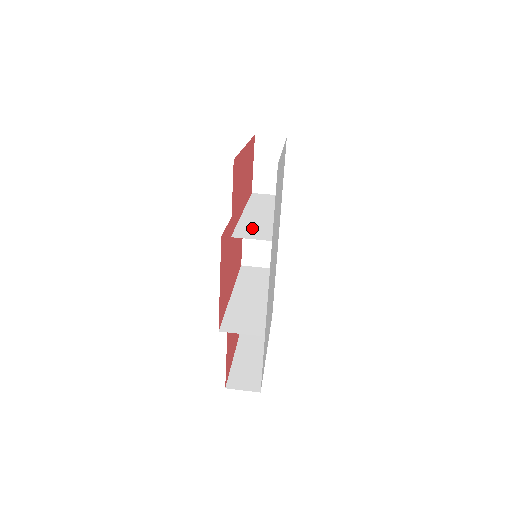
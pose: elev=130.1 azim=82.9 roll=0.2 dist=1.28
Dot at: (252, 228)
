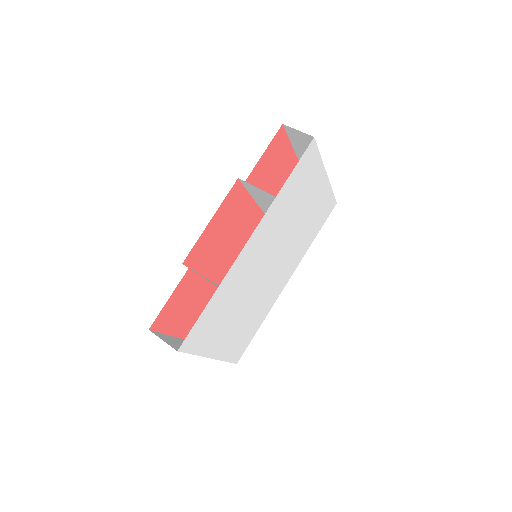
Dot at: (266, 200)
